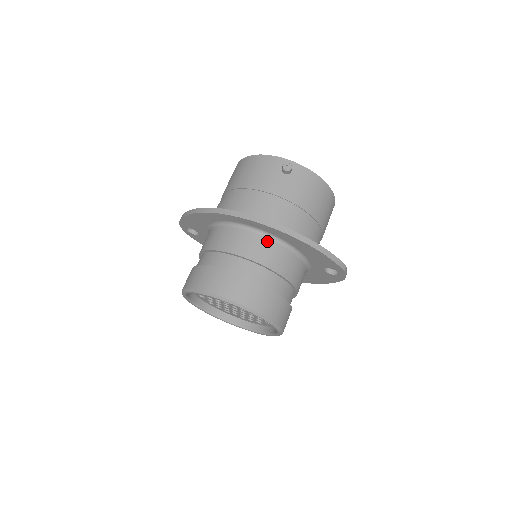
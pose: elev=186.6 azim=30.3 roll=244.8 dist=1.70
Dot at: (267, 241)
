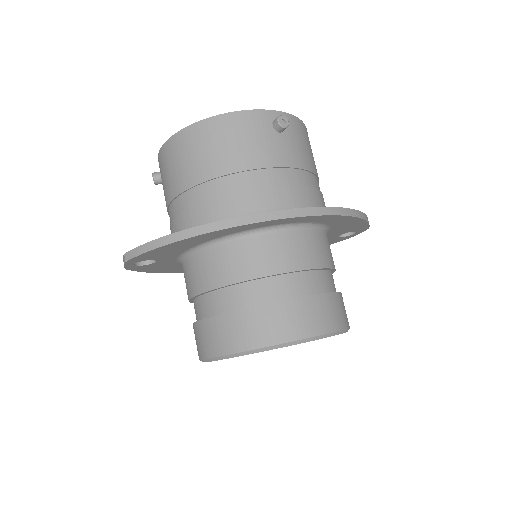
Dot at: (309, 234)
